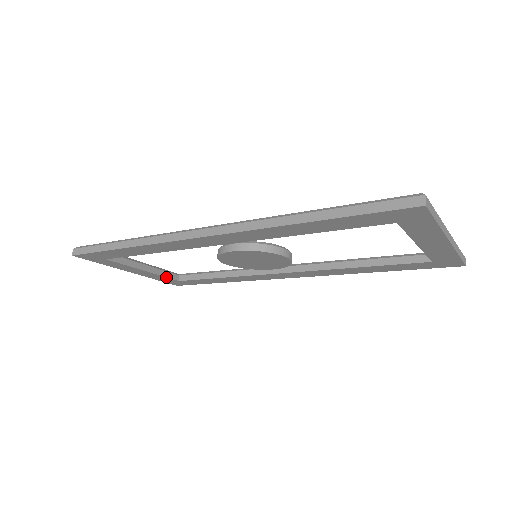
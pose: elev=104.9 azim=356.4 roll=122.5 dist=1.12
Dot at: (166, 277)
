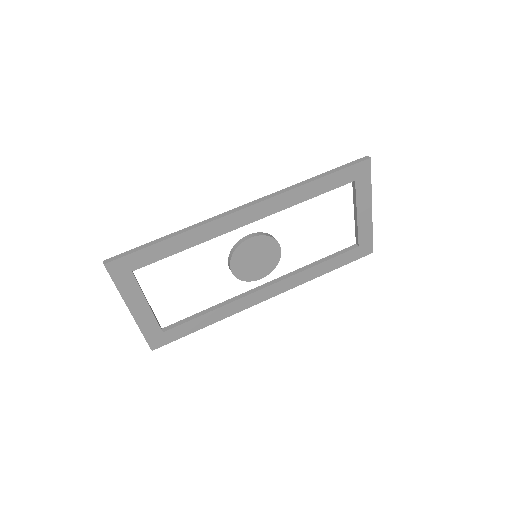
Dot at: (157, 321)
